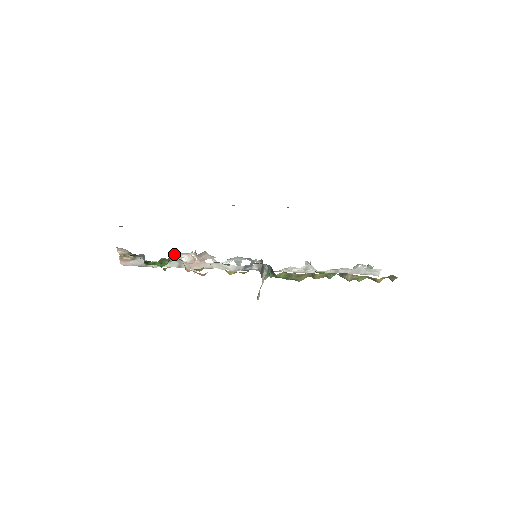
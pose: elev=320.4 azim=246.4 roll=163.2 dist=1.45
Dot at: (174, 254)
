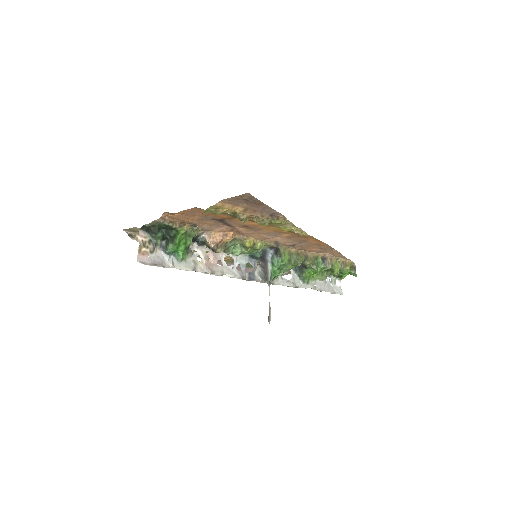
Dot at: (190, 249)
